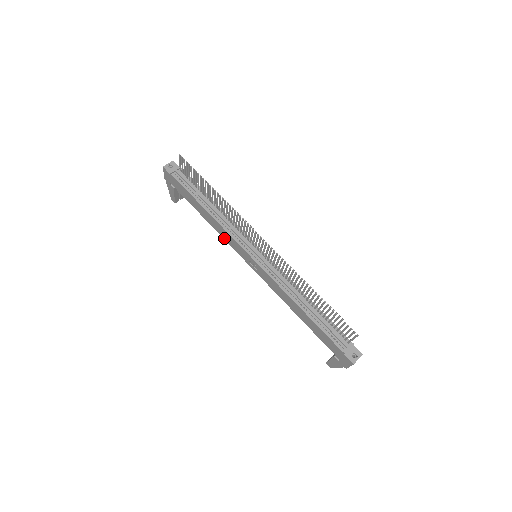
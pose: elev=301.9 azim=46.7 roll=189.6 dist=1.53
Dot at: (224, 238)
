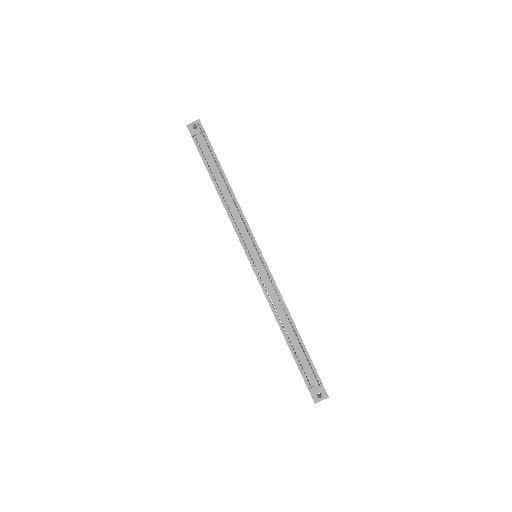
Dot at: occluded
